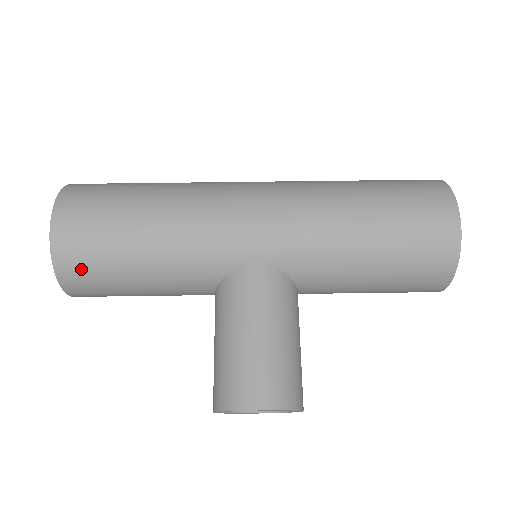
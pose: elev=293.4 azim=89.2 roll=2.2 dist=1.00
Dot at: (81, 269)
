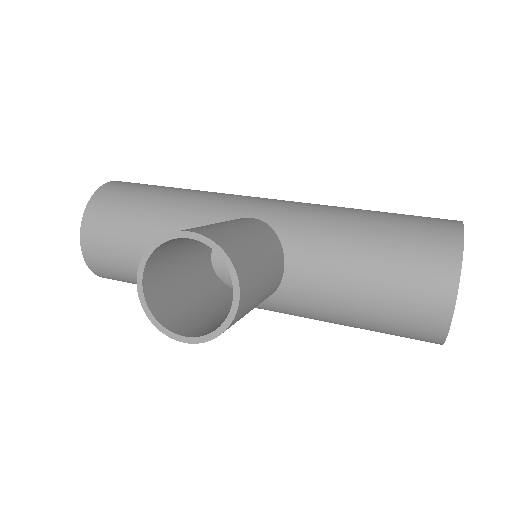
Dot at: (109, 203)
